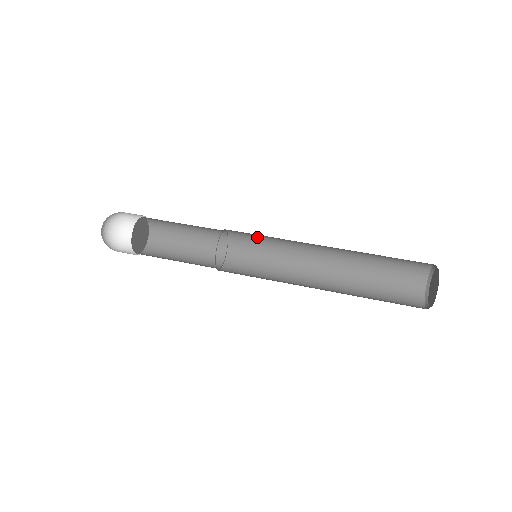
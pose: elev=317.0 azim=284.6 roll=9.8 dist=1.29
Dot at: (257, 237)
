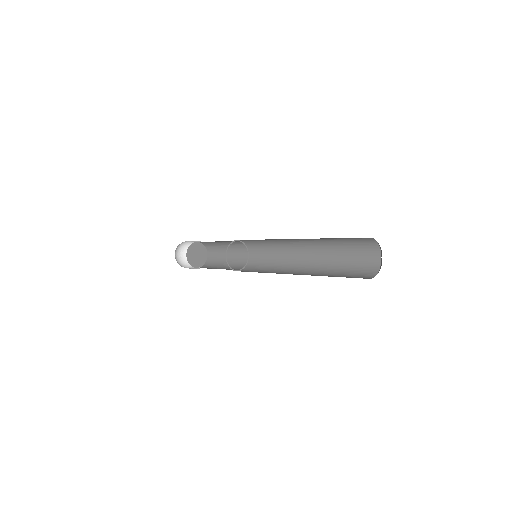
Dot at: (265, 254)
